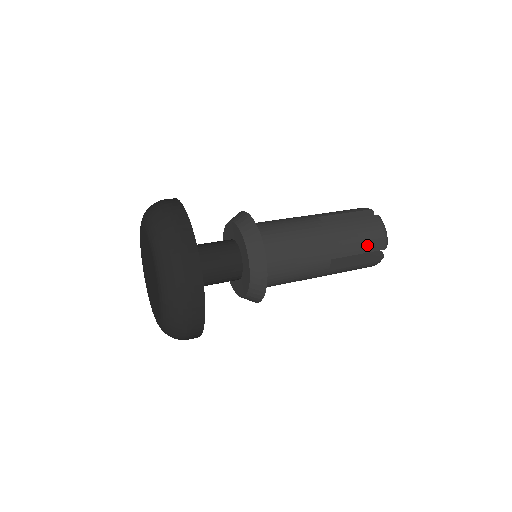
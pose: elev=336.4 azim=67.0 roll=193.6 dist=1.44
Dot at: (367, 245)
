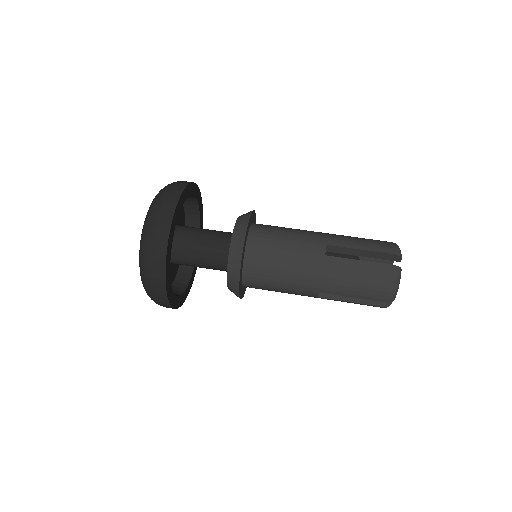
Dot at: (365, 293)
